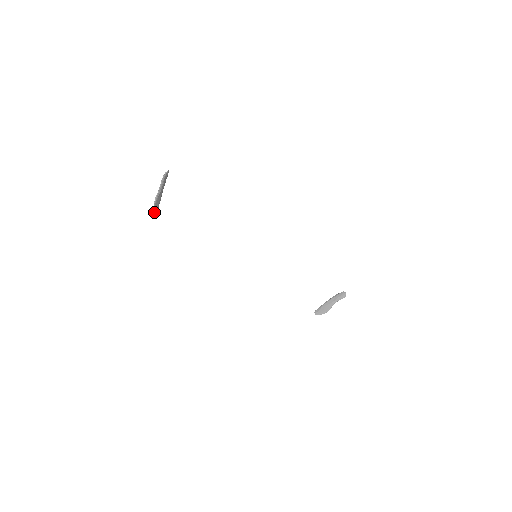
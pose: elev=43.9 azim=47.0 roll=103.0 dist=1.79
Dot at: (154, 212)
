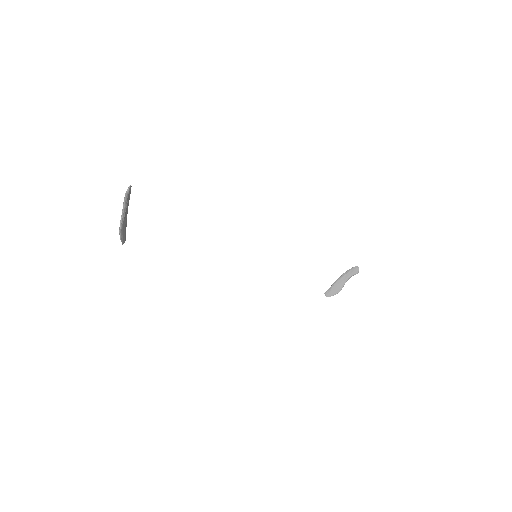
Dot at: (121, 240)
